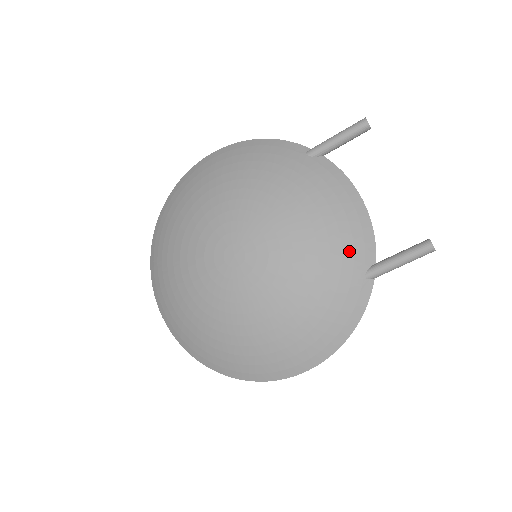
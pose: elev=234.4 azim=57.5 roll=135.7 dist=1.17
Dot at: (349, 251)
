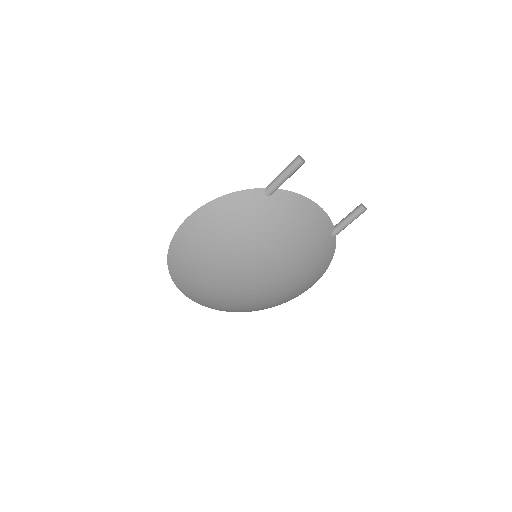
Dot at: (321, 236)
